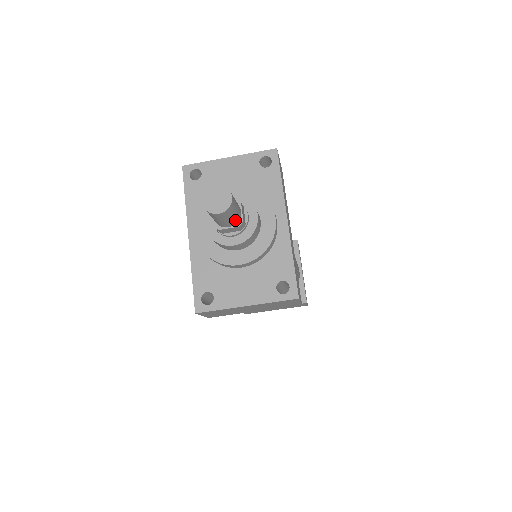
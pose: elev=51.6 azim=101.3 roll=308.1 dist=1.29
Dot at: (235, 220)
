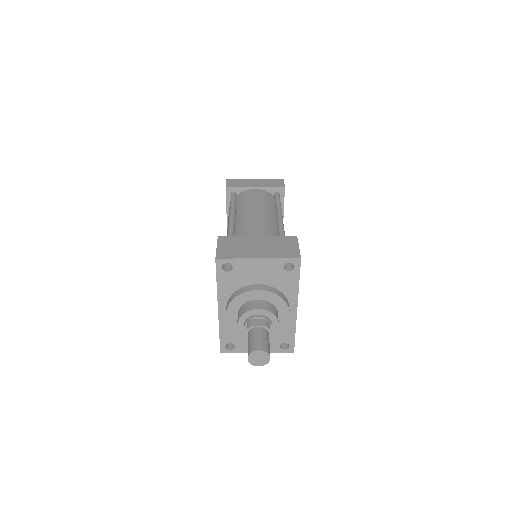
Dot at: occluded
